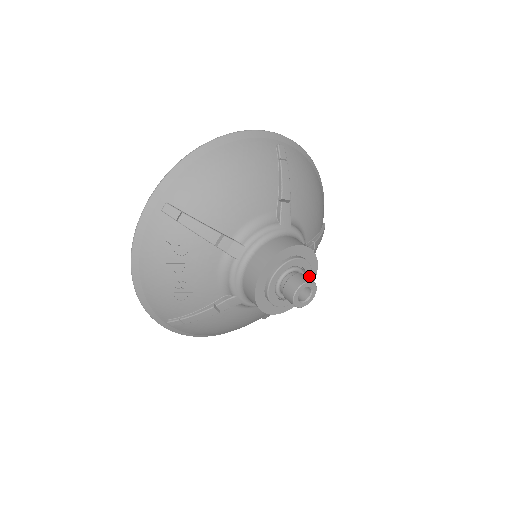
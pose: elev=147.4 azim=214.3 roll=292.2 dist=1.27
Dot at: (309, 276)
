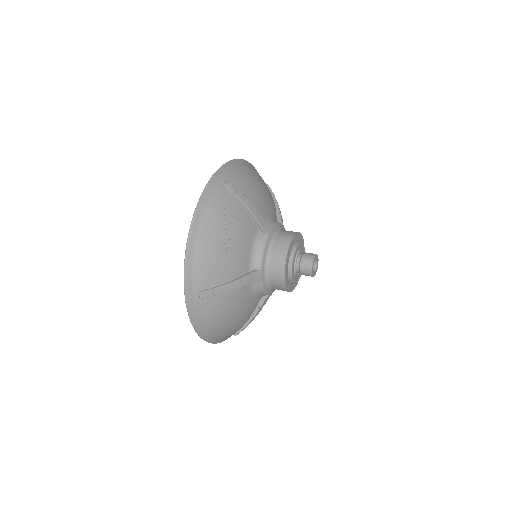
Dot at: occluded
